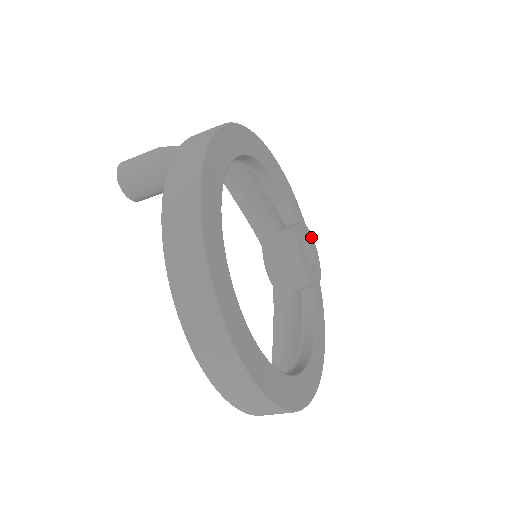
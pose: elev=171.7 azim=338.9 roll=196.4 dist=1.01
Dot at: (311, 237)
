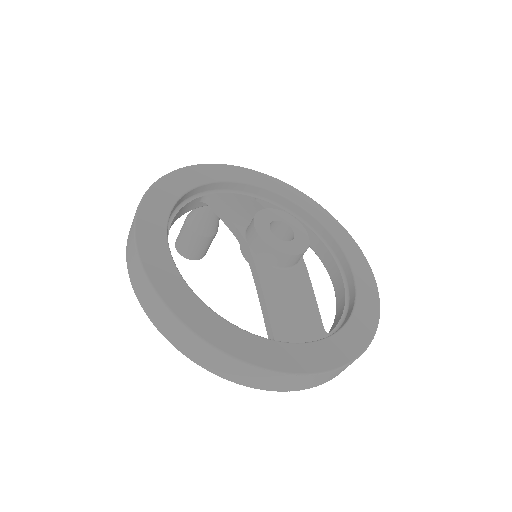
Dot at: (293, 220)
